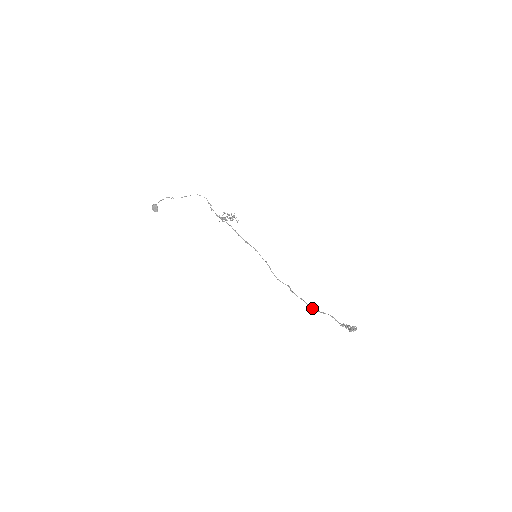
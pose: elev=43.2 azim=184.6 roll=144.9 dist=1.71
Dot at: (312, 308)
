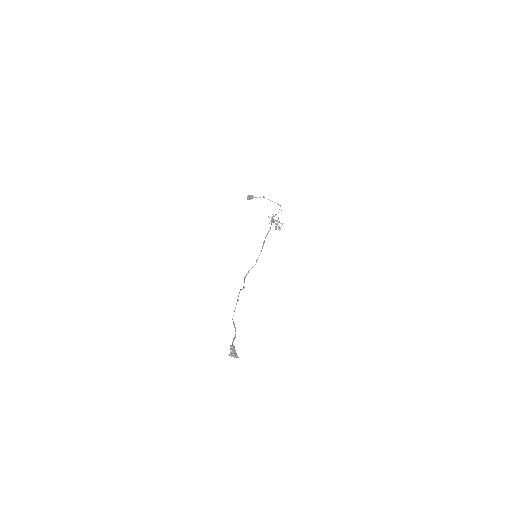
Dot at: occluded
